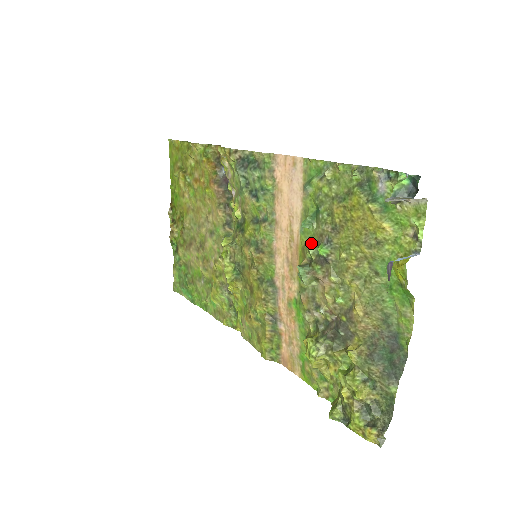
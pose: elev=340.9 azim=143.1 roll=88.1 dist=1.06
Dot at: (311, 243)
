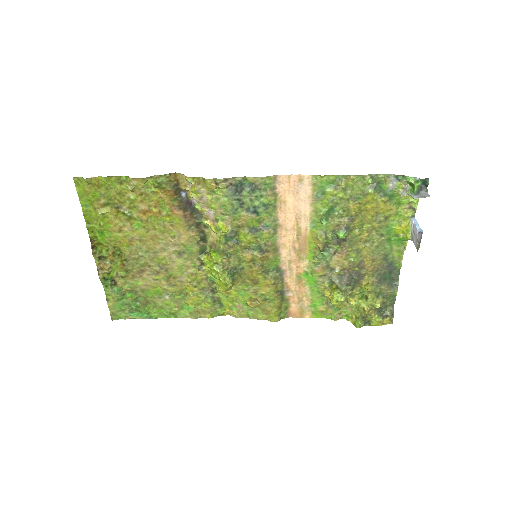
Dot at: (326, 233)
